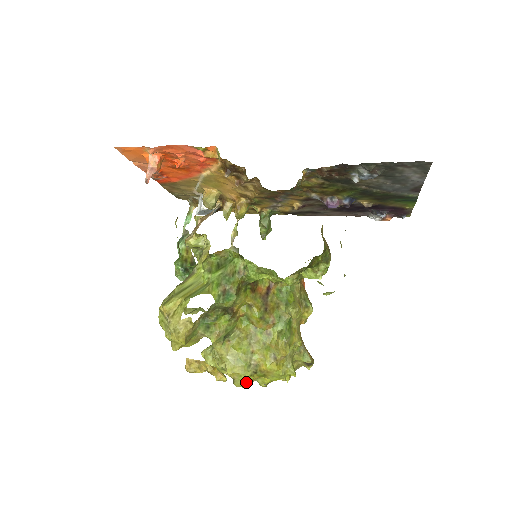
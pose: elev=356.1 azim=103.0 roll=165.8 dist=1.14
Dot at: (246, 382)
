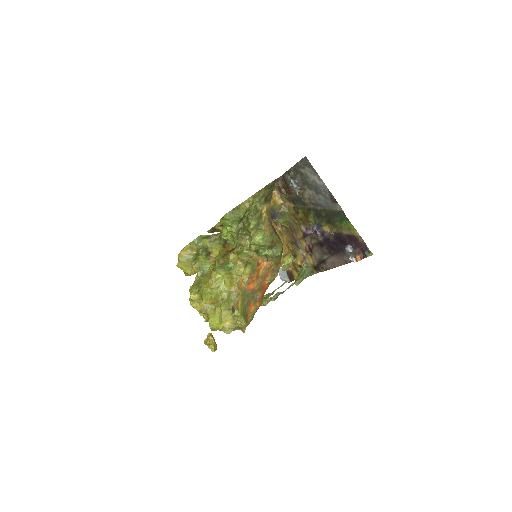
Dot at: (191, 294)
